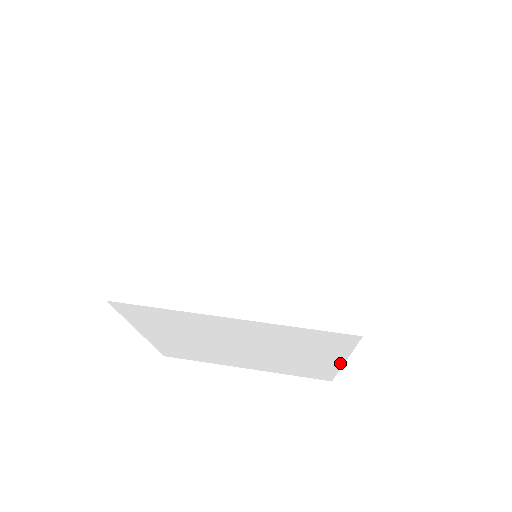
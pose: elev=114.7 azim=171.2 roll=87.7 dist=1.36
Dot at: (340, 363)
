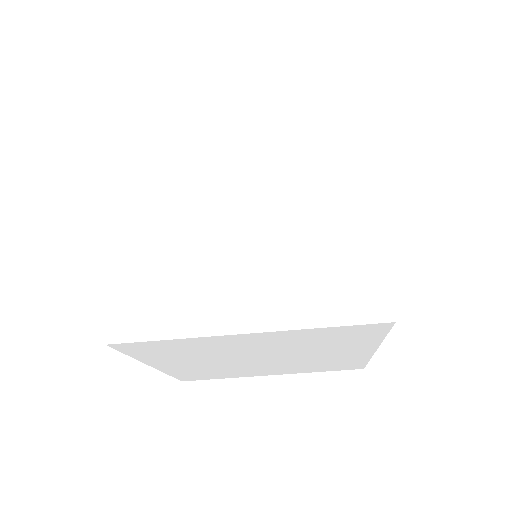
Dot at: (372, 351)
